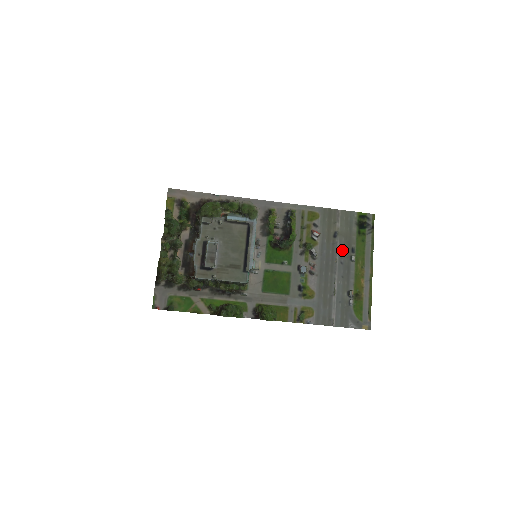
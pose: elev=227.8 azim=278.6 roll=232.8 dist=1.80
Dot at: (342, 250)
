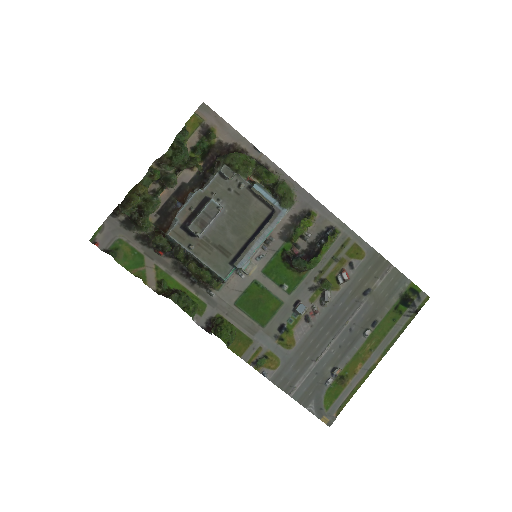
Dot at: (362, 315)
